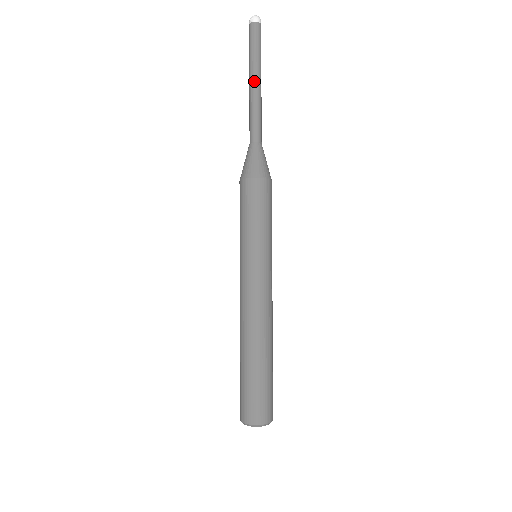
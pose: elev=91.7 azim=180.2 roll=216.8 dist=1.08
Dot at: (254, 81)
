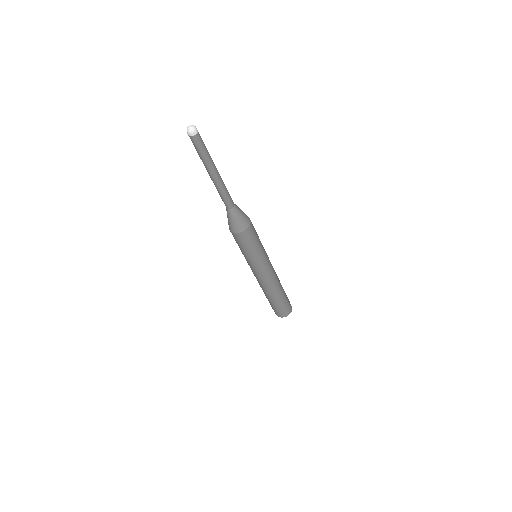
Dot at: (214, 175)
